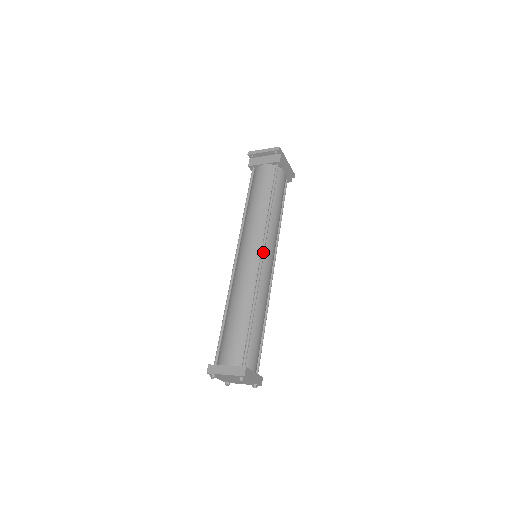
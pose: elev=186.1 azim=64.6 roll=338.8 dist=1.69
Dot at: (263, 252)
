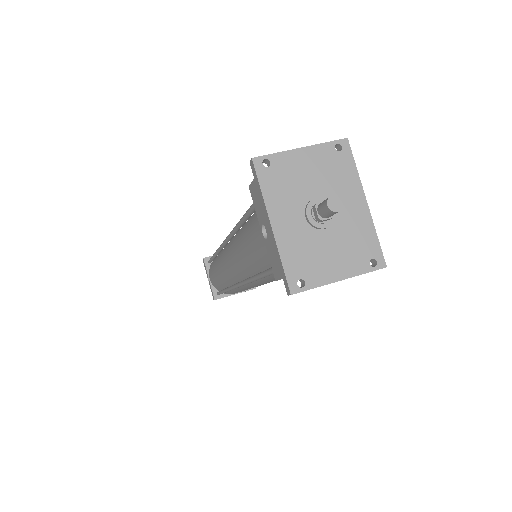
Dot at: occluded
